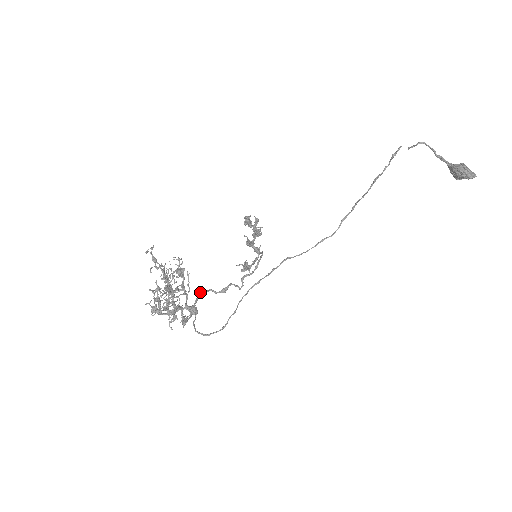
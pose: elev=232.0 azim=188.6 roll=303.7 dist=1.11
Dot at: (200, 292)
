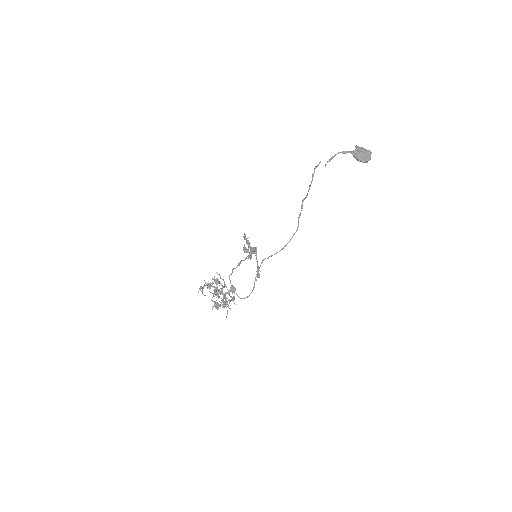
Dot at: (229, 276)
